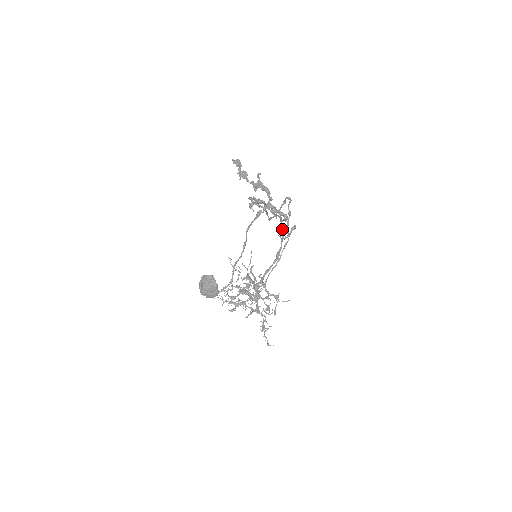
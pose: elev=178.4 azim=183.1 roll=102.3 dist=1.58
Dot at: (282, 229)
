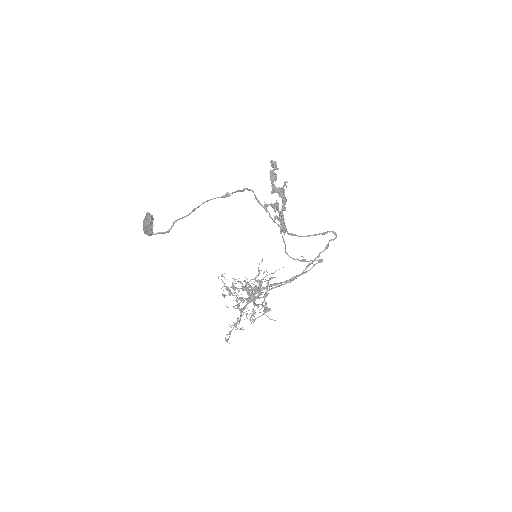
Dot at: occluded
